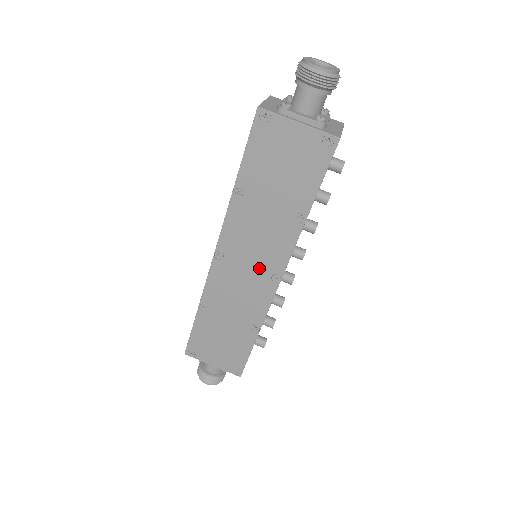
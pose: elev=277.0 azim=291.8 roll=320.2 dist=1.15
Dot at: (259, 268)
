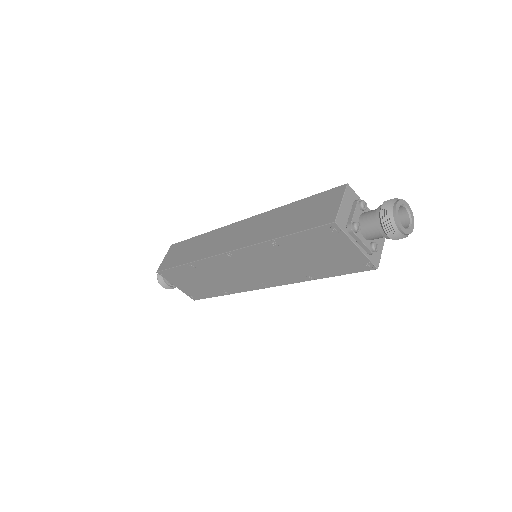
Dot at: (256, 276)
